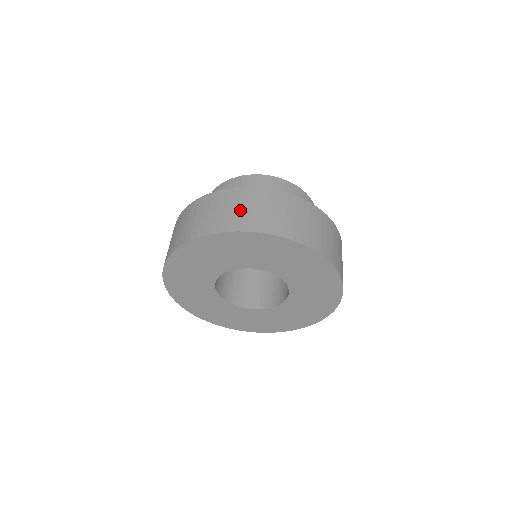
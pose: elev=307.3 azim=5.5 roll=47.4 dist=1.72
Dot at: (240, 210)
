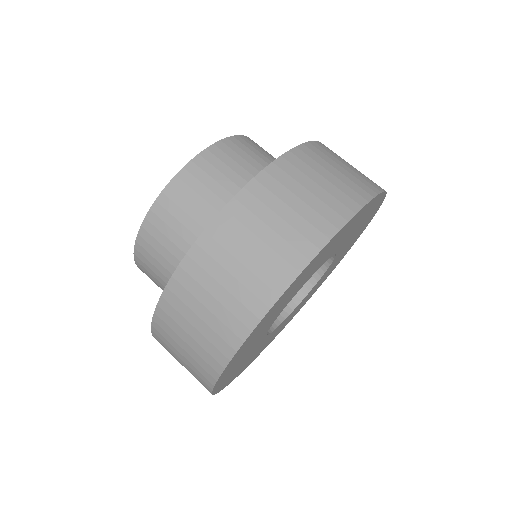
Dot at: (328, 181)
